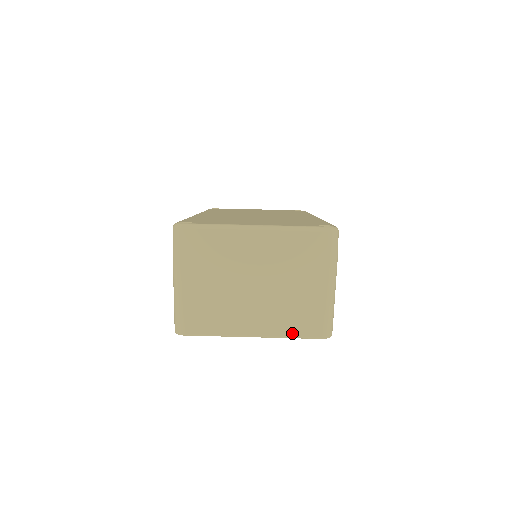
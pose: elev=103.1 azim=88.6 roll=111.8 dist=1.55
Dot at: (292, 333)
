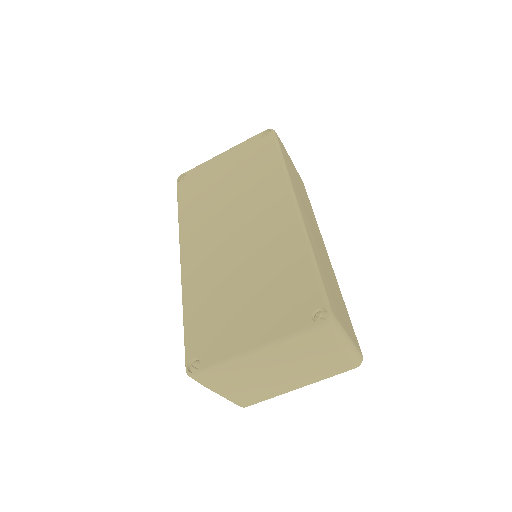
Dot at: (329, 376)
